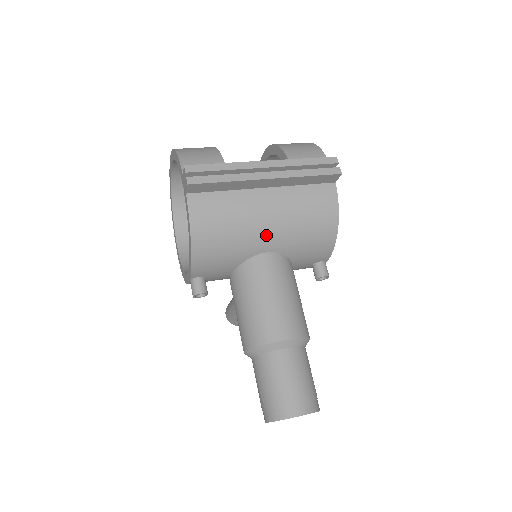
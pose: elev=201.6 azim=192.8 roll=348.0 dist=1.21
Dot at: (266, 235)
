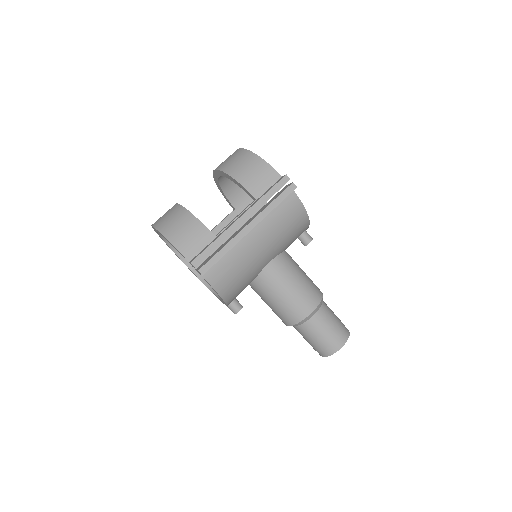
Dot at: (265, 257)
